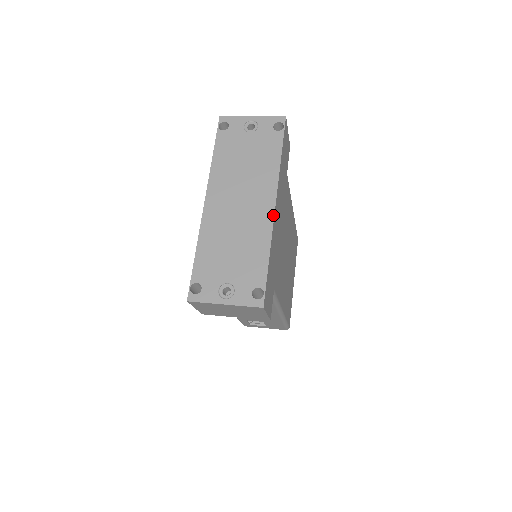
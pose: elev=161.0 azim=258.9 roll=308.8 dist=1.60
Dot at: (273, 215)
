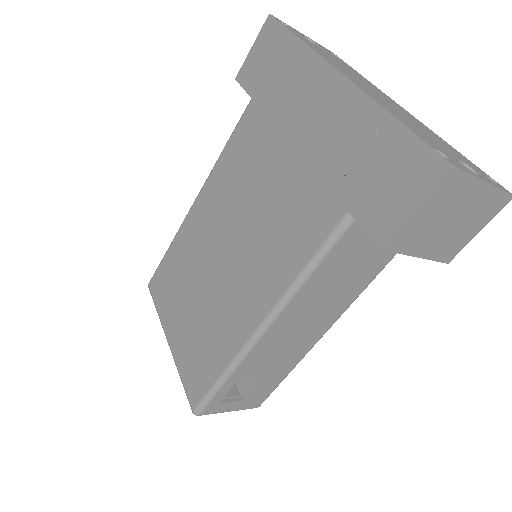
Dot at: occluded
